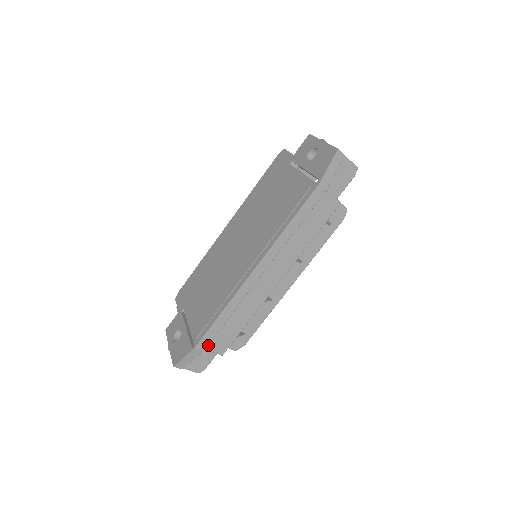
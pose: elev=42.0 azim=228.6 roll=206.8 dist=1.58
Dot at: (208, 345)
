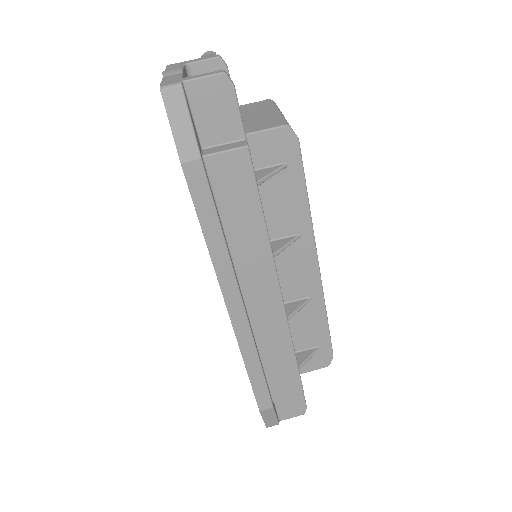
Dot at: (274, 397)
